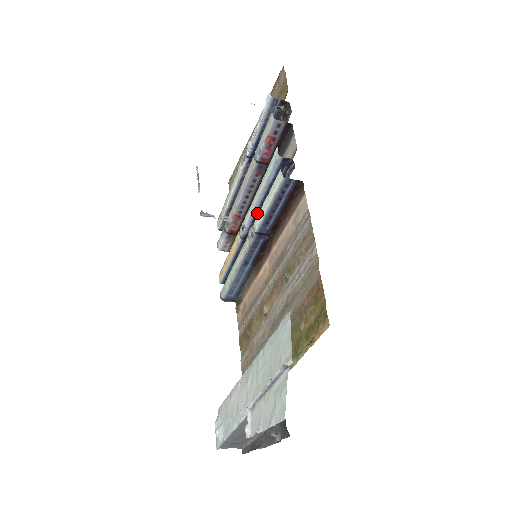
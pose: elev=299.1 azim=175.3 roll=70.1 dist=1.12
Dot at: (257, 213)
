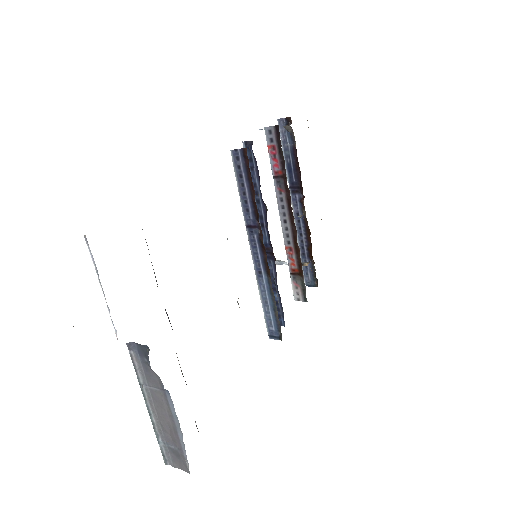
Dot at: (259, 215)
